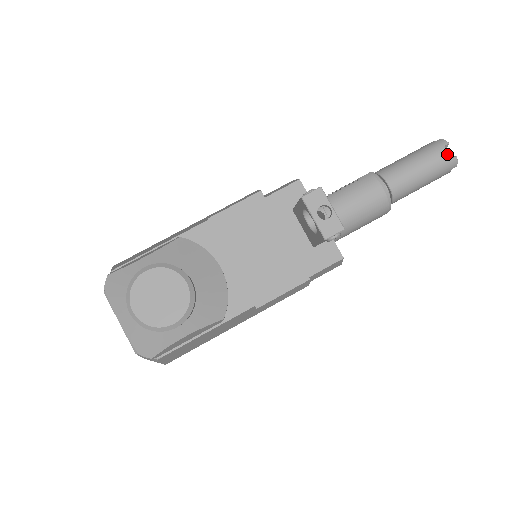
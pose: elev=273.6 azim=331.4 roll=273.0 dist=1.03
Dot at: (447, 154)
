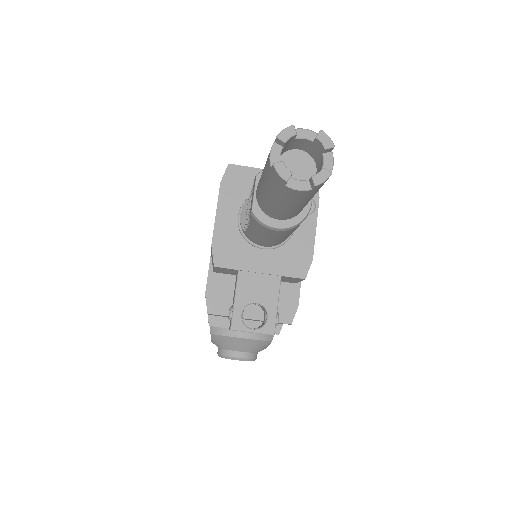
Dot at: (299, 192)
